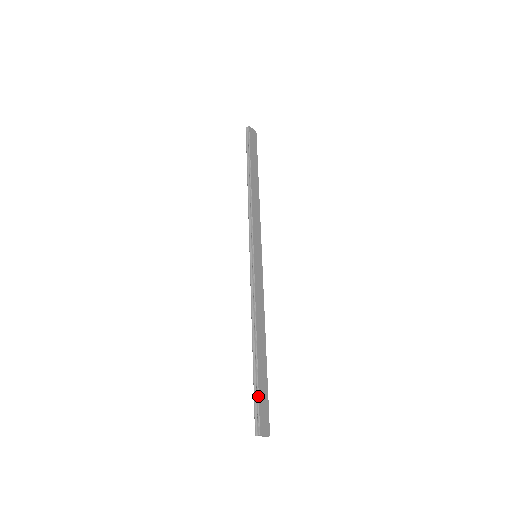
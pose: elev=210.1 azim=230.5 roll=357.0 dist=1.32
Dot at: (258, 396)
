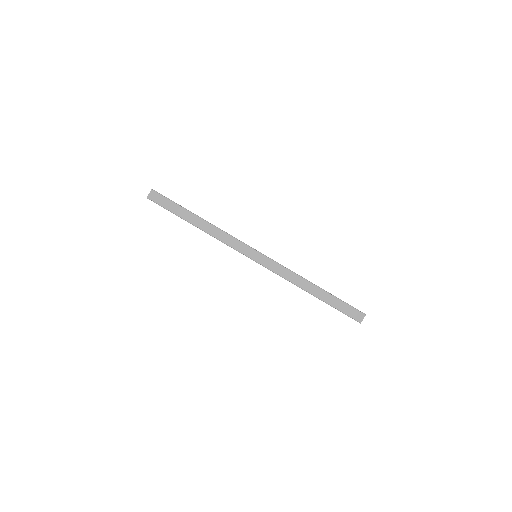
Dot at: occluded
